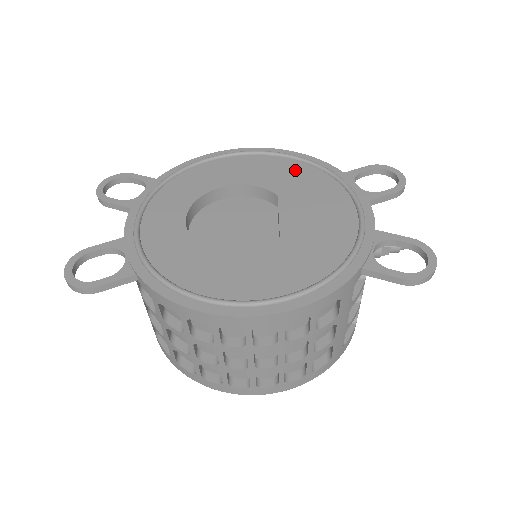
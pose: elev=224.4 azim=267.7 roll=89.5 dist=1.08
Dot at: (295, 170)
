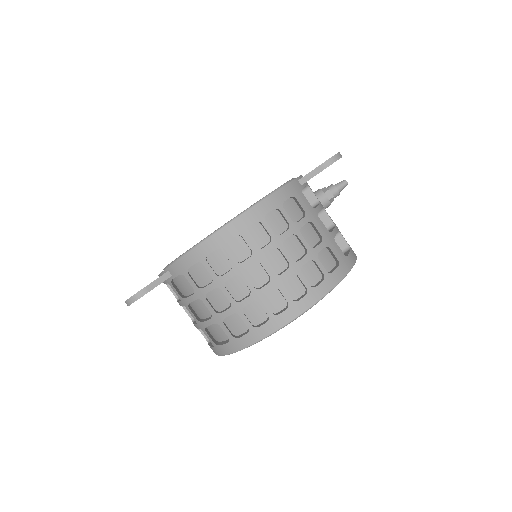
Dot at: occluded
